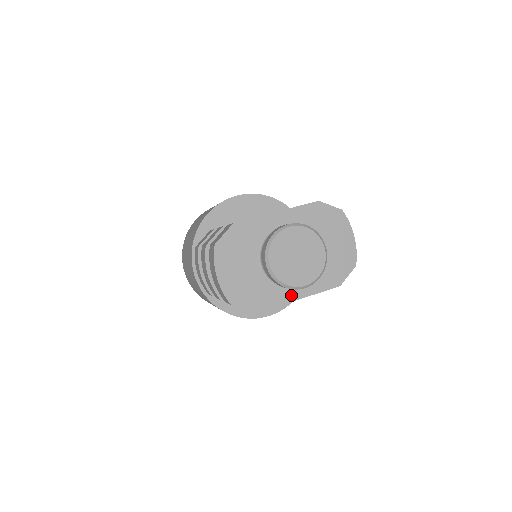
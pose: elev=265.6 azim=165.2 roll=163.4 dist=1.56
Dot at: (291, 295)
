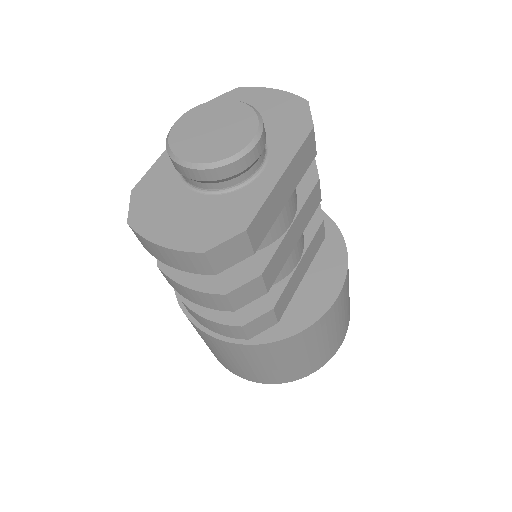
Dot at: (267, 181)
